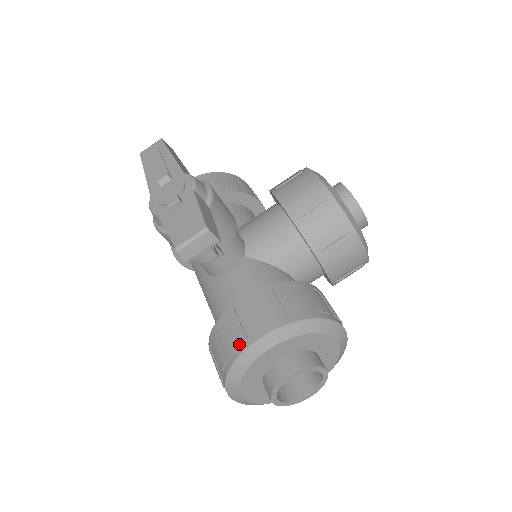
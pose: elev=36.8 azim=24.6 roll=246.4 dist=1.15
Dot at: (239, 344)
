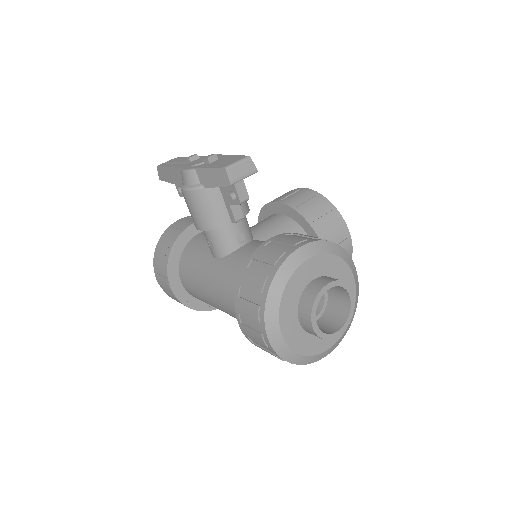
Dot at: (278, 258)
